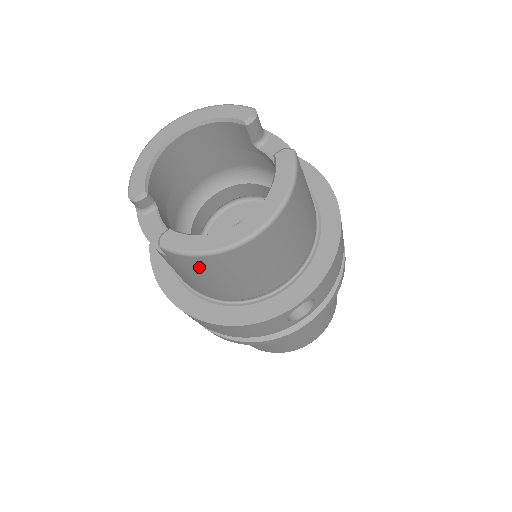
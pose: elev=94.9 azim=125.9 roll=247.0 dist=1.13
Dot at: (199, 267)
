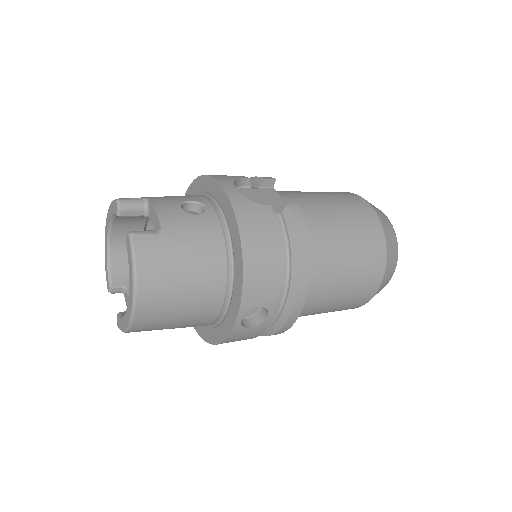
Dot at: occluded
